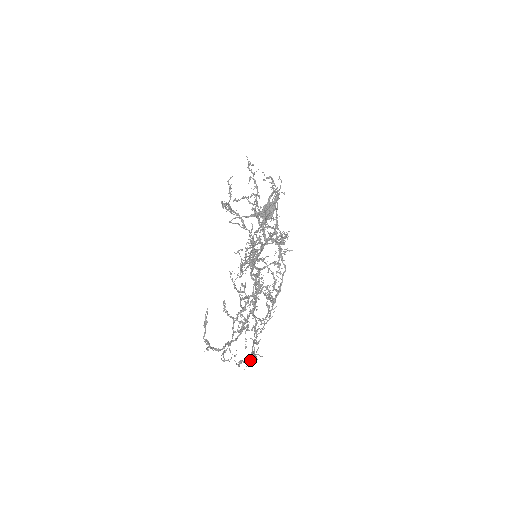
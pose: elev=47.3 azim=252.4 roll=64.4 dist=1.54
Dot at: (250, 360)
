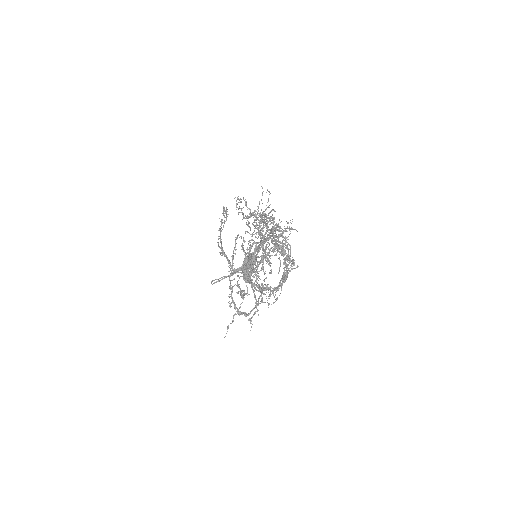
Dot at: (287, 271)
